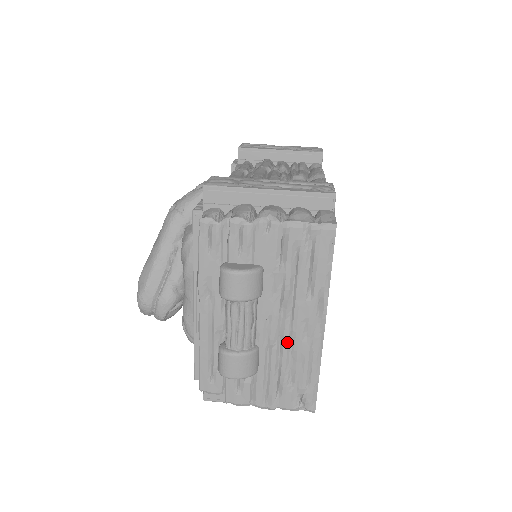
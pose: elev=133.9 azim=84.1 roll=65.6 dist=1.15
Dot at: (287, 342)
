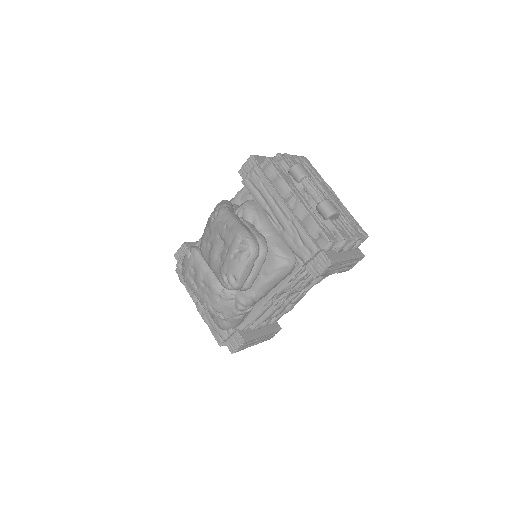
Dot at: (333, 203)
